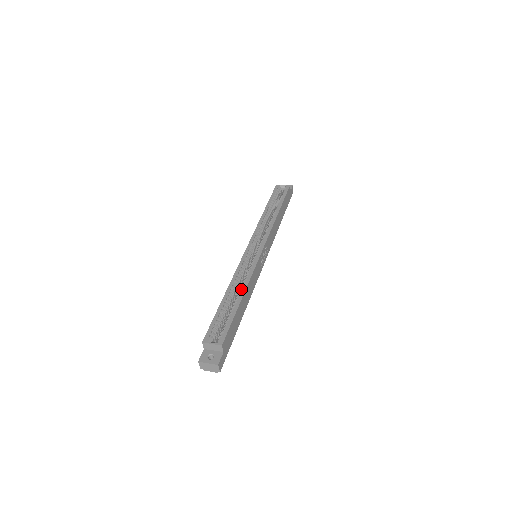
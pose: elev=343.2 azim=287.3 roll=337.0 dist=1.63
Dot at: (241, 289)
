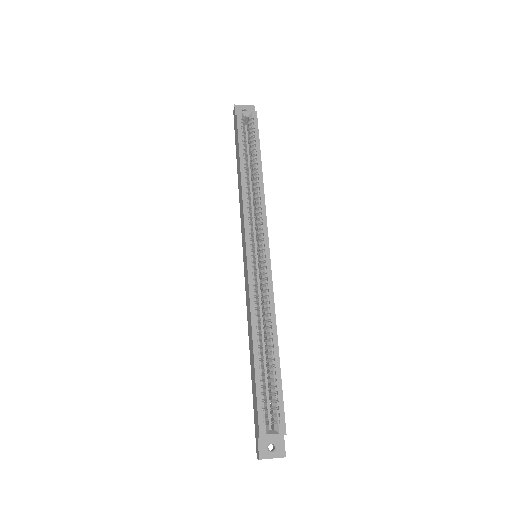
Dot at: (270, 332)
